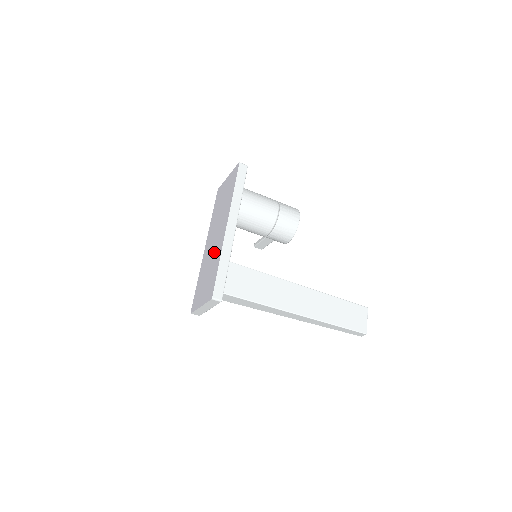
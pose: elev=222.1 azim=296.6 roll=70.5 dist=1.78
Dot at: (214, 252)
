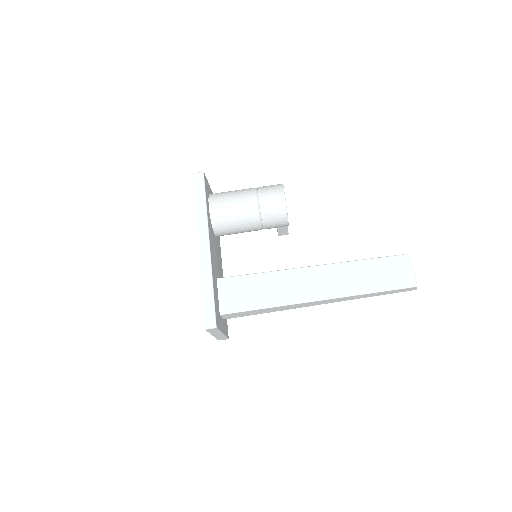
Dot at: occluded
